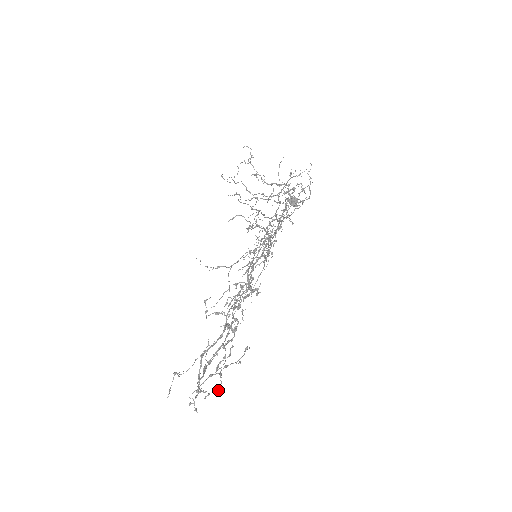
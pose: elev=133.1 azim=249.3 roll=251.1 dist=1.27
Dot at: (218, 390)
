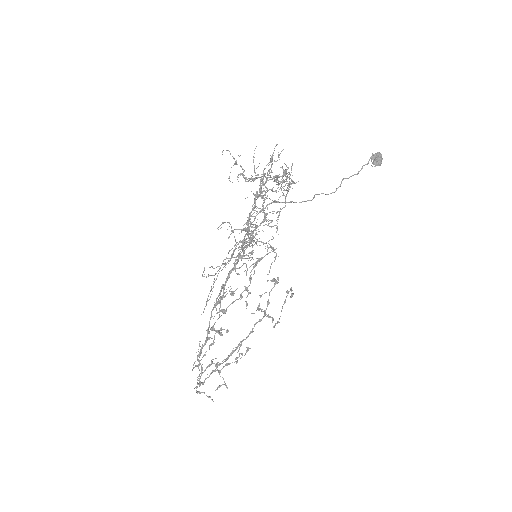
Dot at: (225, 384)
